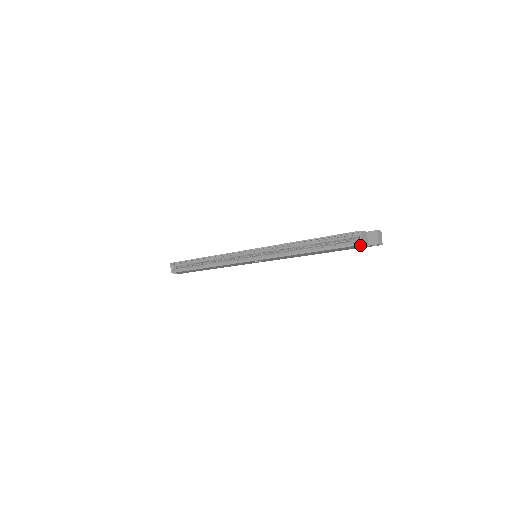
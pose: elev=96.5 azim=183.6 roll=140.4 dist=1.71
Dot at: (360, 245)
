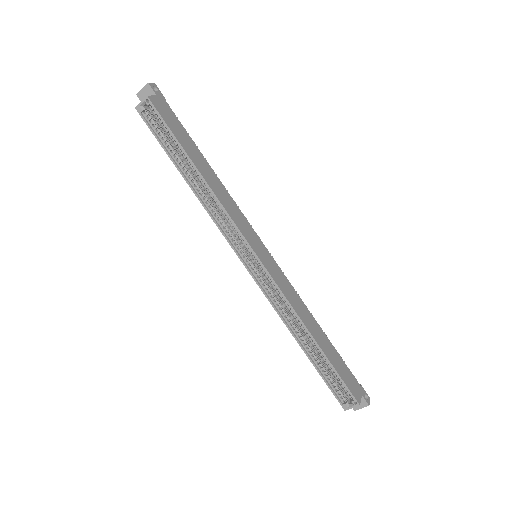
Dot at: (344, 406)
